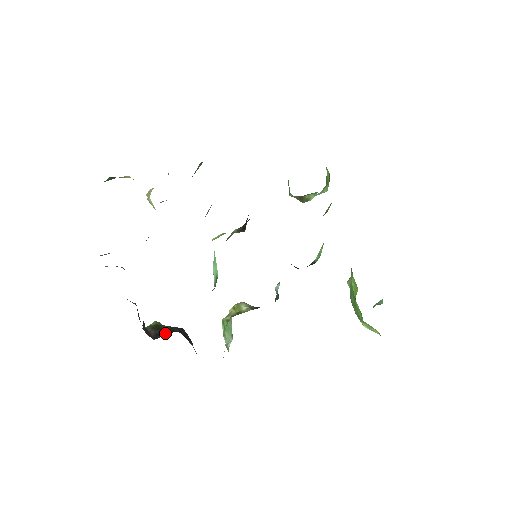
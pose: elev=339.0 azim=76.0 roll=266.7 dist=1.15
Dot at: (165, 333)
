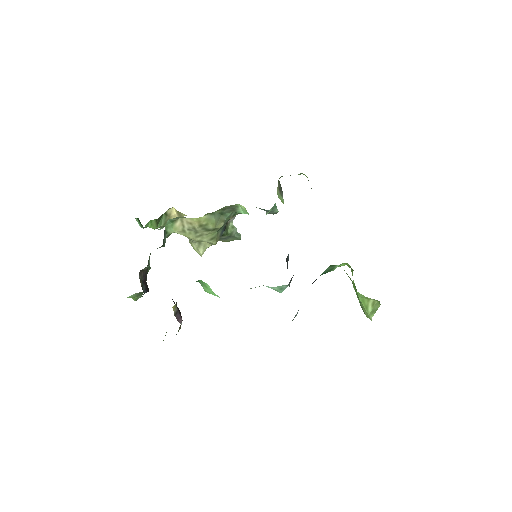
Dot at: occluded
